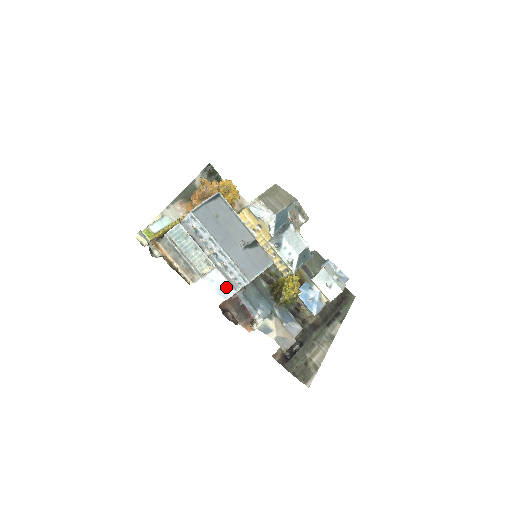
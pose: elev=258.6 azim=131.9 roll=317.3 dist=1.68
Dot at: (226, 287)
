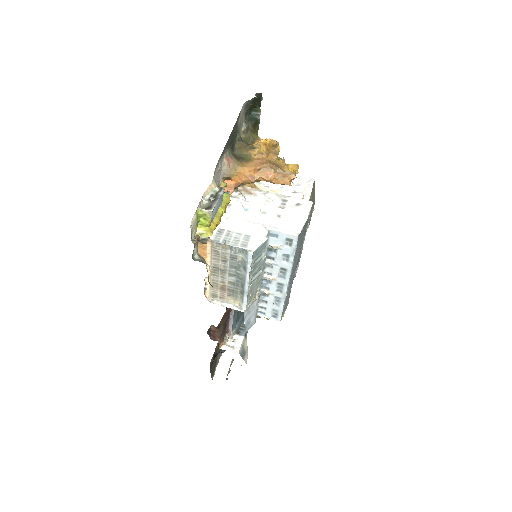
Dot at: (254, 319)
